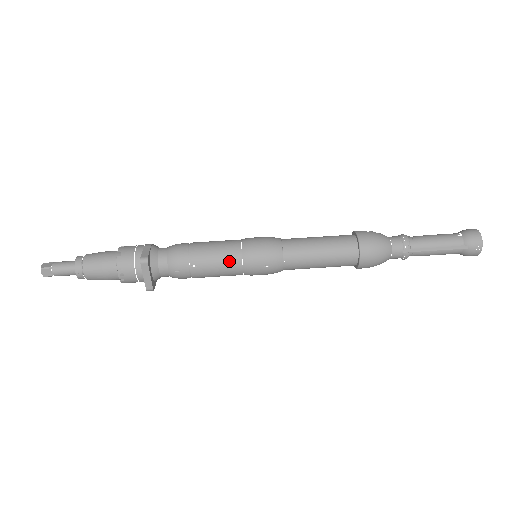
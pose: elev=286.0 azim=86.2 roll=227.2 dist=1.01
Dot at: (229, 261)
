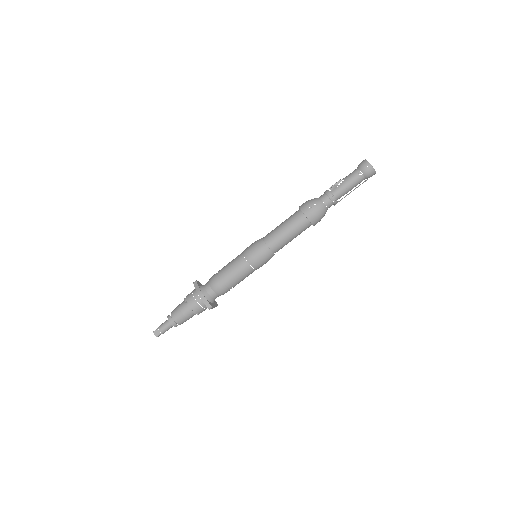
Dot at: (248, 274)
